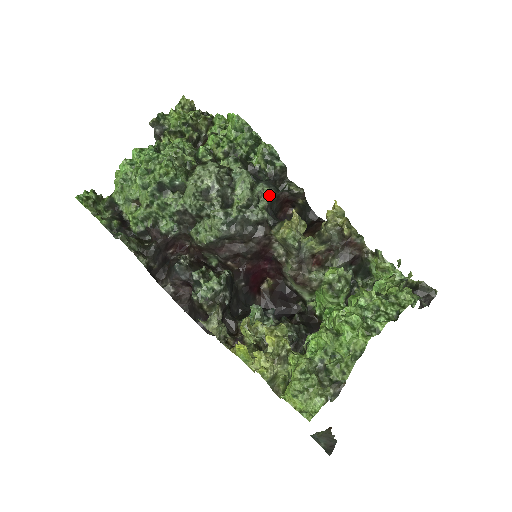
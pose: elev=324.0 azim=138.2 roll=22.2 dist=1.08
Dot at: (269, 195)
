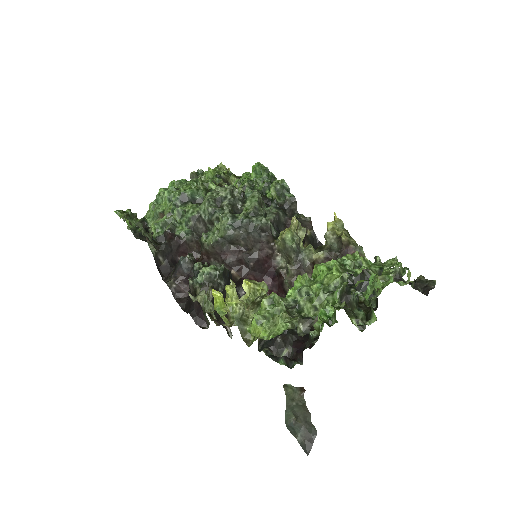
Dot at: (276, 213)
